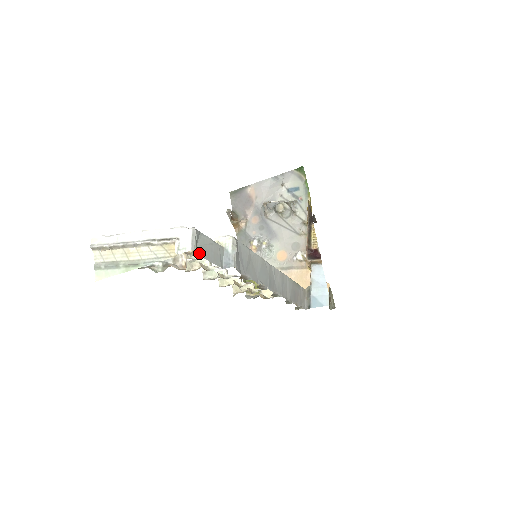
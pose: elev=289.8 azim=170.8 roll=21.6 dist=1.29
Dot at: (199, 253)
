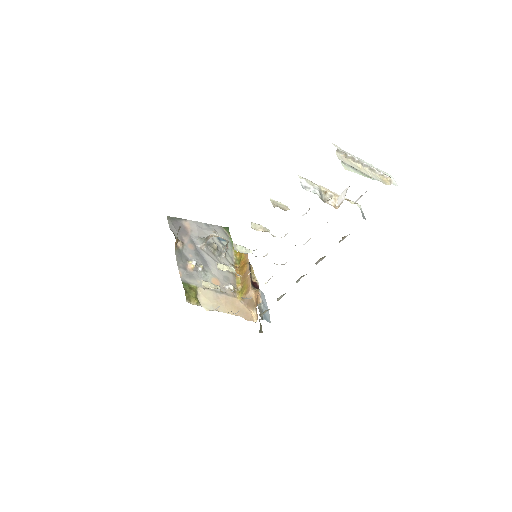
Dot at: occluded
